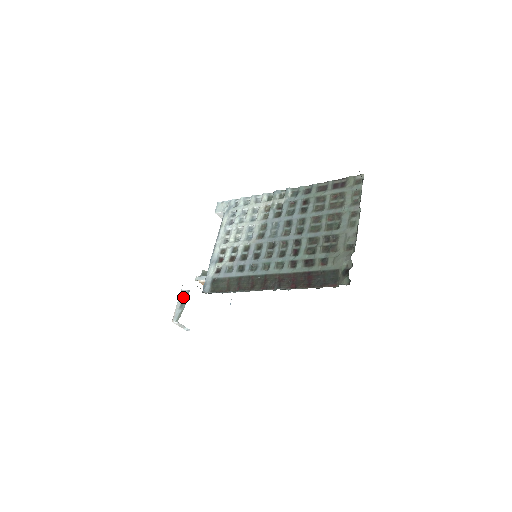
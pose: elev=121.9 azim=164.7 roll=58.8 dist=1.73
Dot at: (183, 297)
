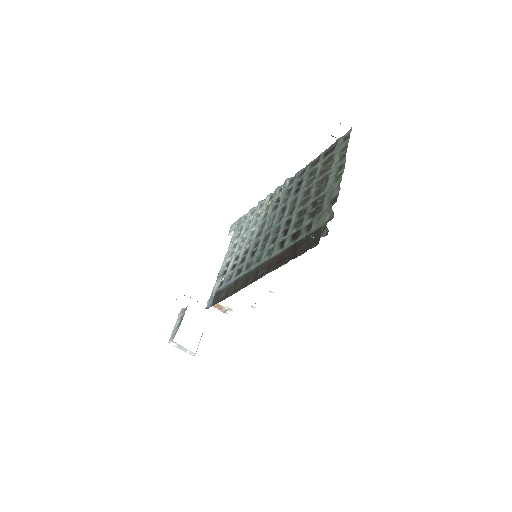
Dot at: (182, 315)
